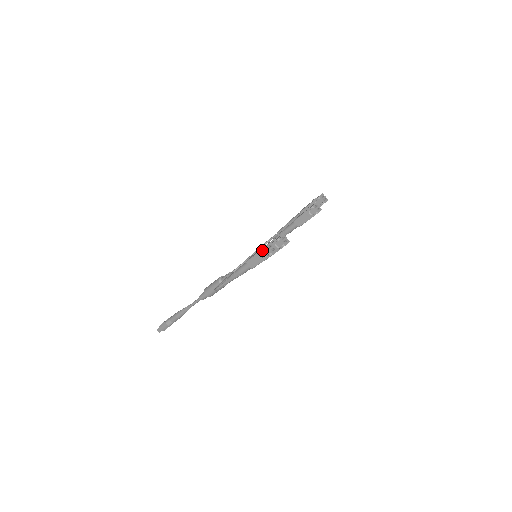
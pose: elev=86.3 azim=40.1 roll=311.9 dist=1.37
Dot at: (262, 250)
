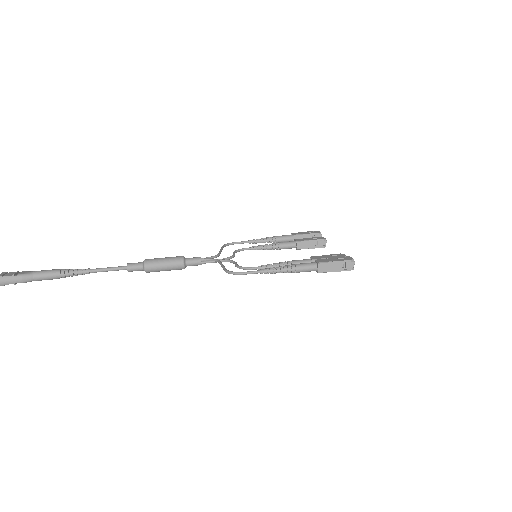
Dot at: (346, 261)
